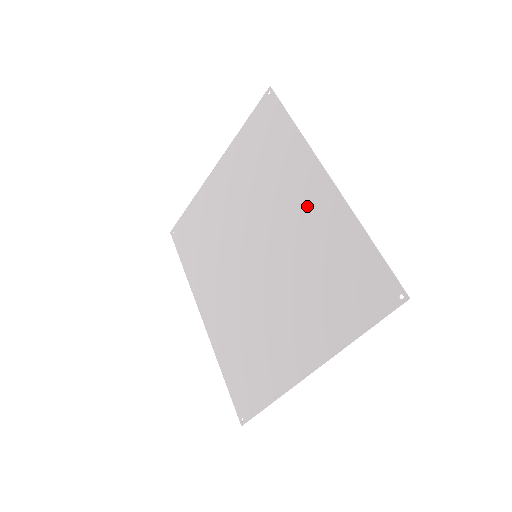
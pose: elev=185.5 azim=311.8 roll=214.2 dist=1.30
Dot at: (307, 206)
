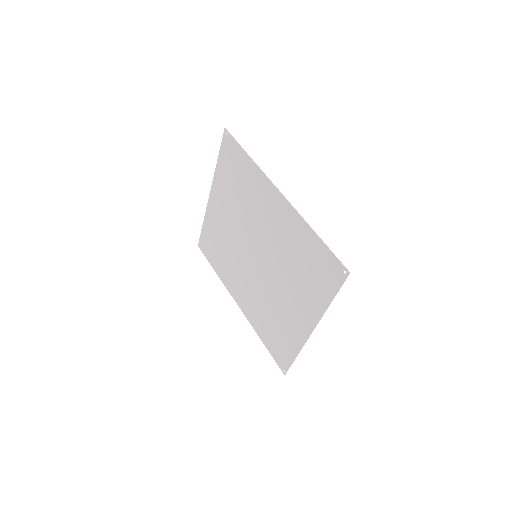
Dot at: (274, 216)
